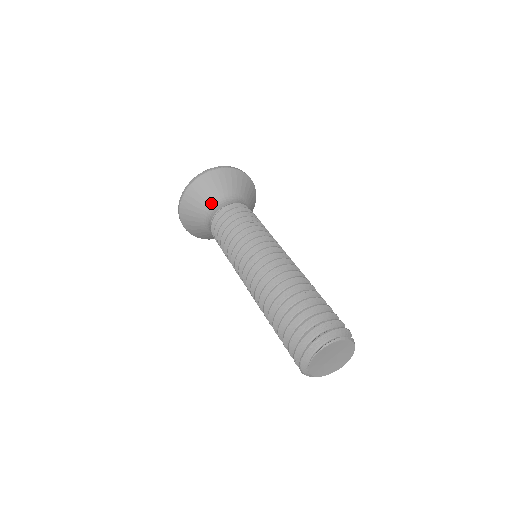
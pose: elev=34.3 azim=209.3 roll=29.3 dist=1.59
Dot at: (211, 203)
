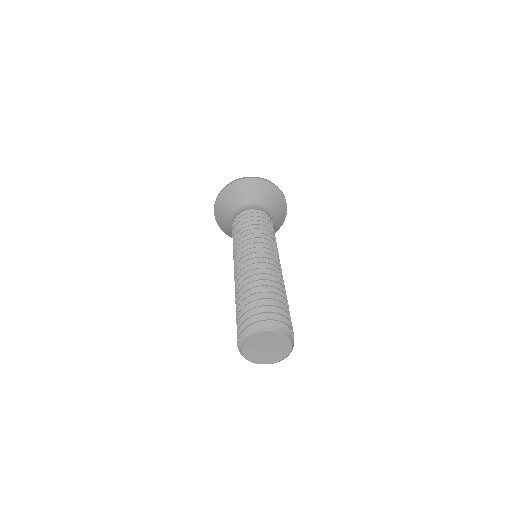
Dot at: (231, 218)
